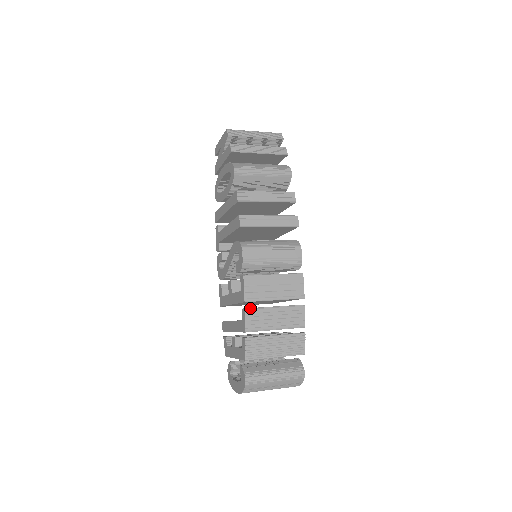
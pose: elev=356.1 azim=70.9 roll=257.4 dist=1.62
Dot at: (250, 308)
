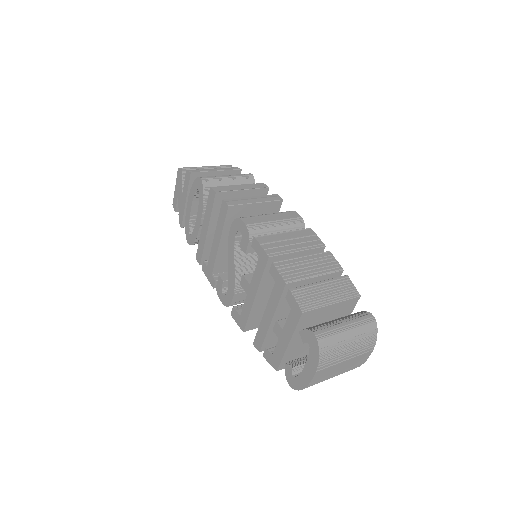
Dot at: (277, 261)
